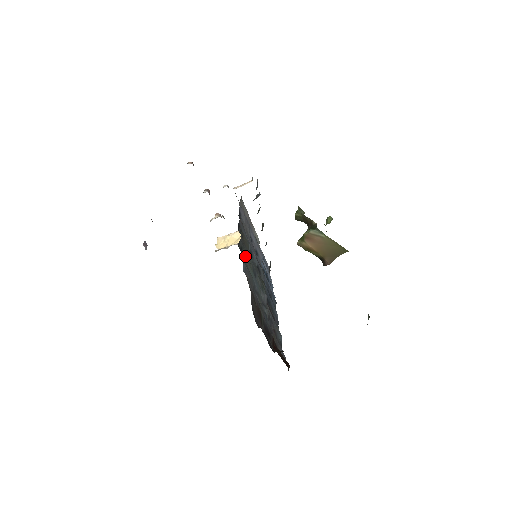
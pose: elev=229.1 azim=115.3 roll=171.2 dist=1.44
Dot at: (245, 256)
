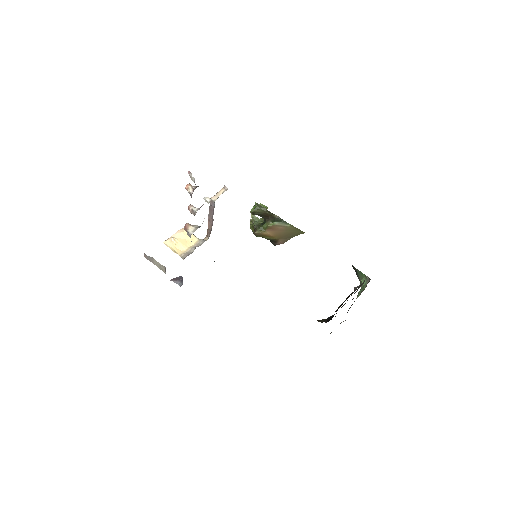
Dot at: occluded
